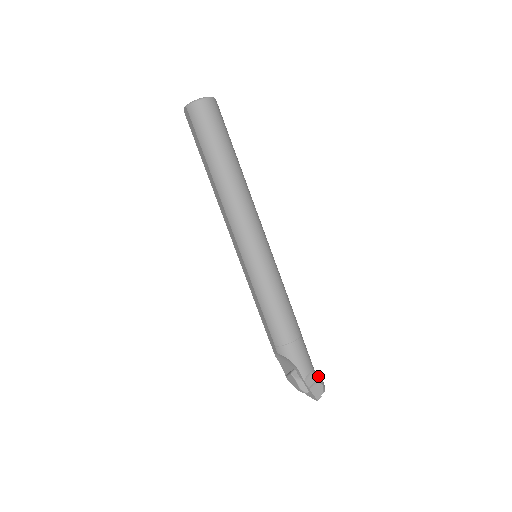
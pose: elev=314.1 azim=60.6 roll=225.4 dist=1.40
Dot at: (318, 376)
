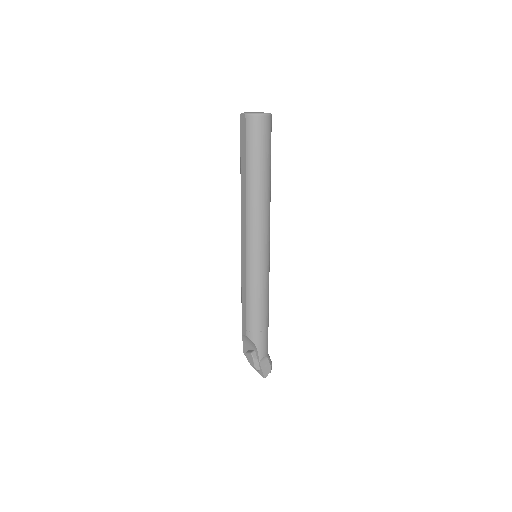
Dot at: (270, 359)
